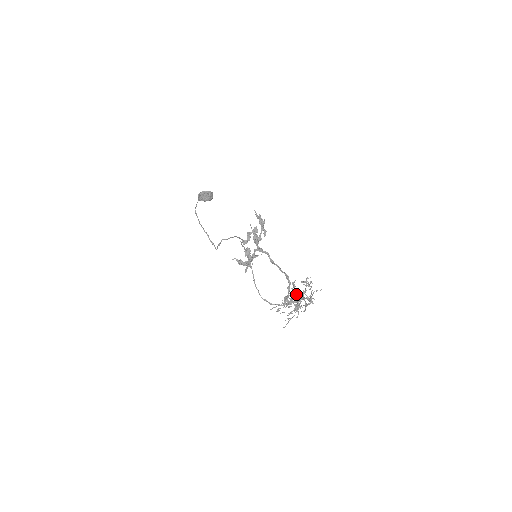
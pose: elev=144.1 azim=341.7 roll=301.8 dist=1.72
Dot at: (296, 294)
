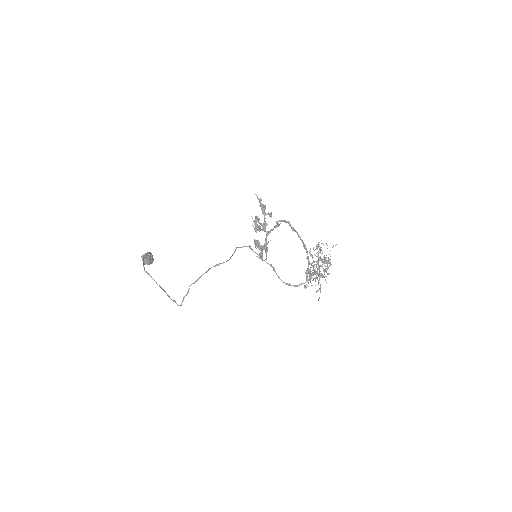
Dot at: occluded
